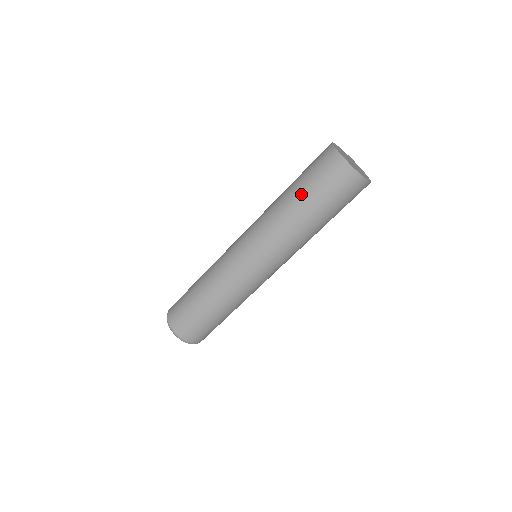
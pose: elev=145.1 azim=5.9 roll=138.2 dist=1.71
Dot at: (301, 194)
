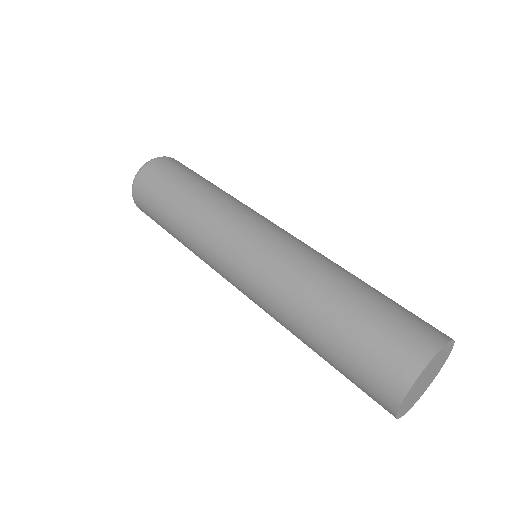
Dot at: (342, 314)
